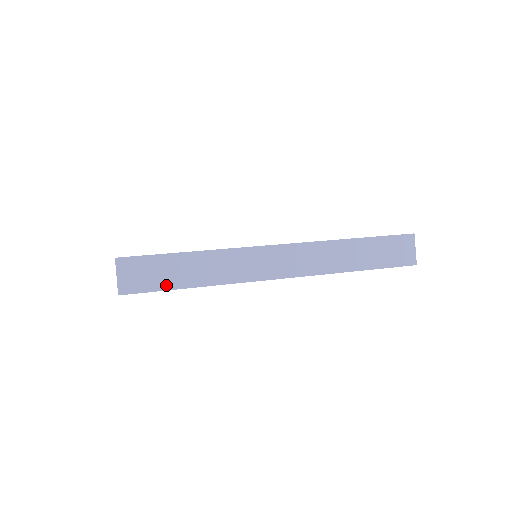
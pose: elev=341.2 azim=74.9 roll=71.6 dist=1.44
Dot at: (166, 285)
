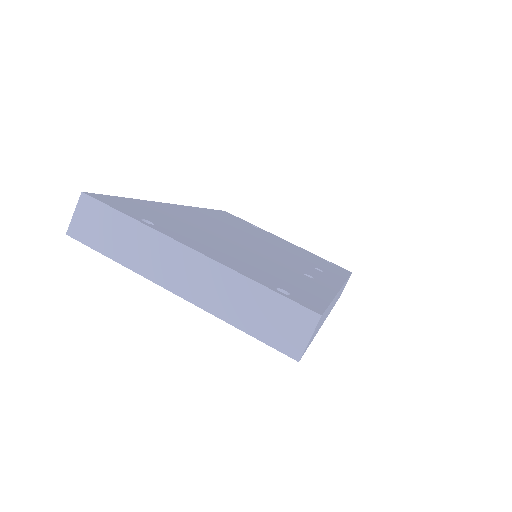
Dot at: occluded
